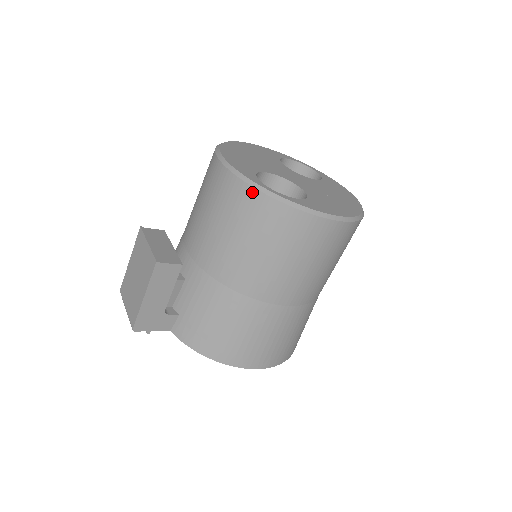
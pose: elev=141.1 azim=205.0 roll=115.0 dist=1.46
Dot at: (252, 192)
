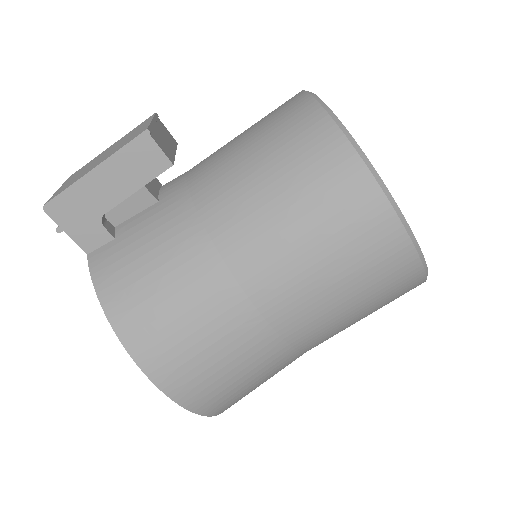
Dot at: (327, 124)
